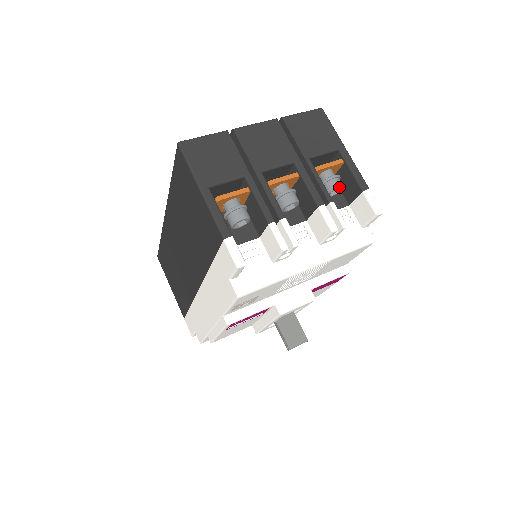
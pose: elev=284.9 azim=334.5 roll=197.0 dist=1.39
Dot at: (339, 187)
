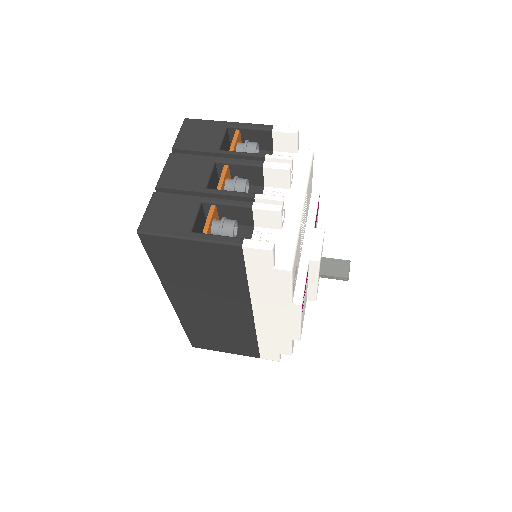
Dot at: (256, 145)
